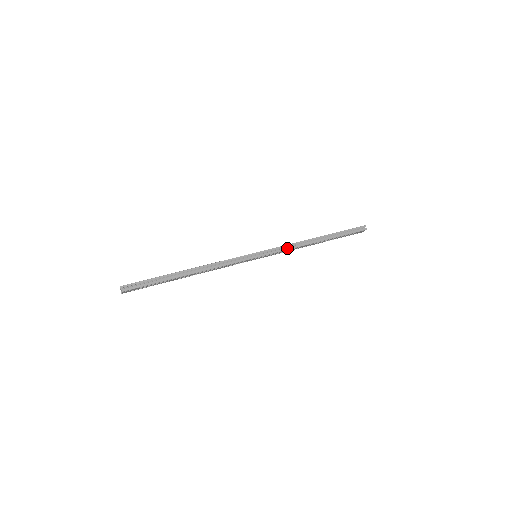
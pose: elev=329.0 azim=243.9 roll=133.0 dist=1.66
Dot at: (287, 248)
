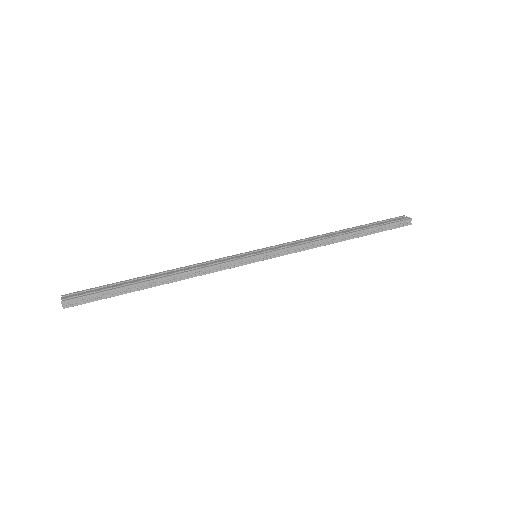
Dot at: (300, 249)
